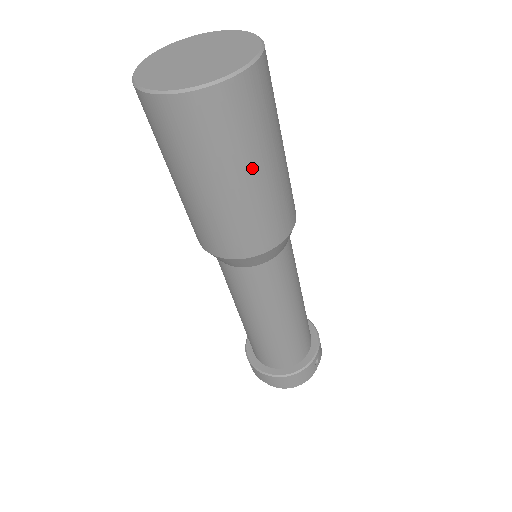
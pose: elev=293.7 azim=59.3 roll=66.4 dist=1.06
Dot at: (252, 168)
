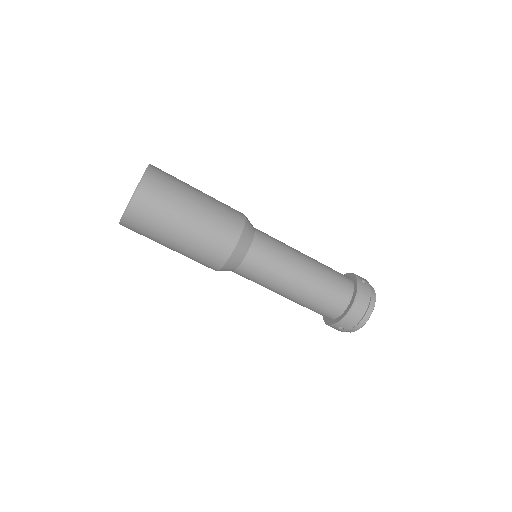
Dot at: (190, 200)
